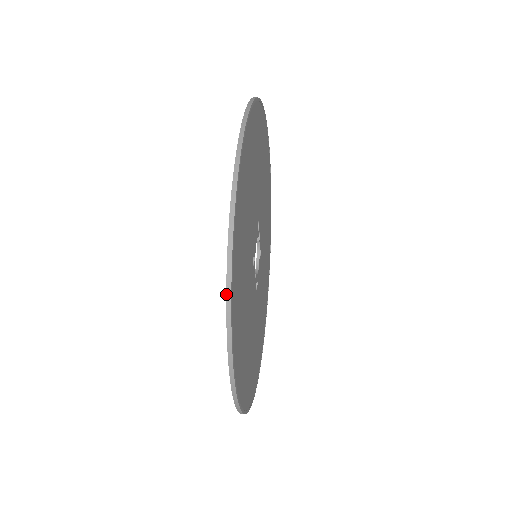
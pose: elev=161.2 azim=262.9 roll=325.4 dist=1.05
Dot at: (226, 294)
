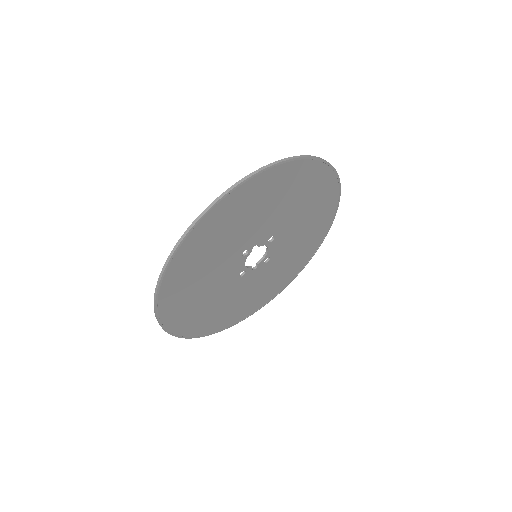
Dot at: (189, 337)
